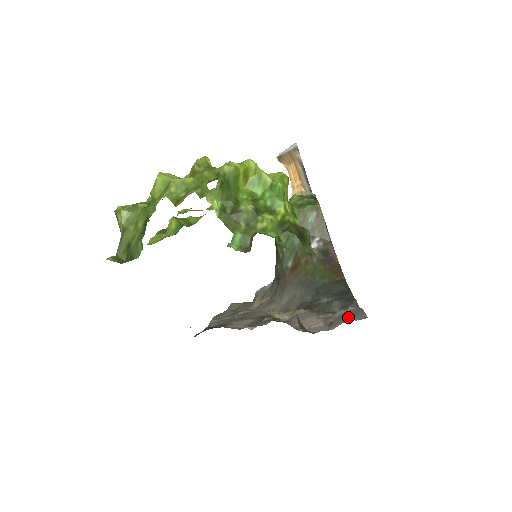
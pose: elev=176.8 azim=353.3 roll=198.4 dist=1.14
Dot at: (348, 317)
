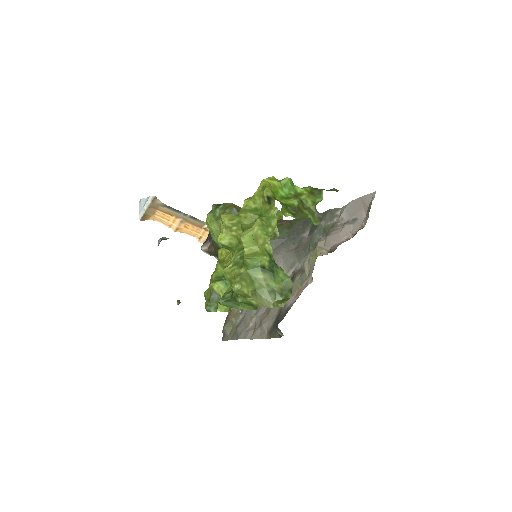
Dot at: (360, 207)
